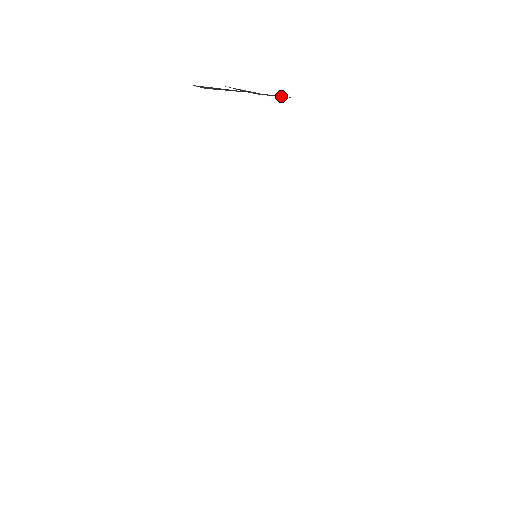
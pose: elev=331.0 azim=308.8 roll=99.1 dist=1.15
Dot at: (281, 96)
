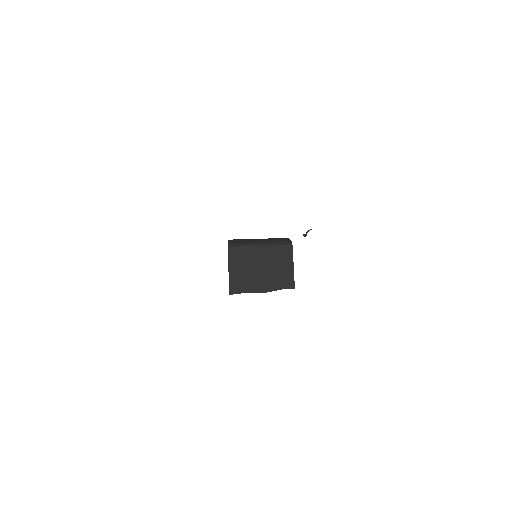
Dot at: (290, 257)
